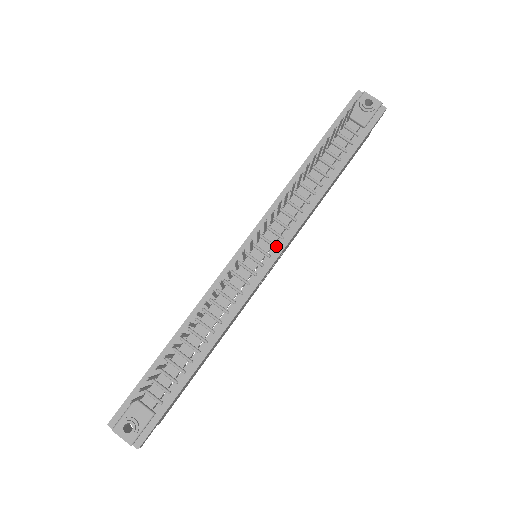
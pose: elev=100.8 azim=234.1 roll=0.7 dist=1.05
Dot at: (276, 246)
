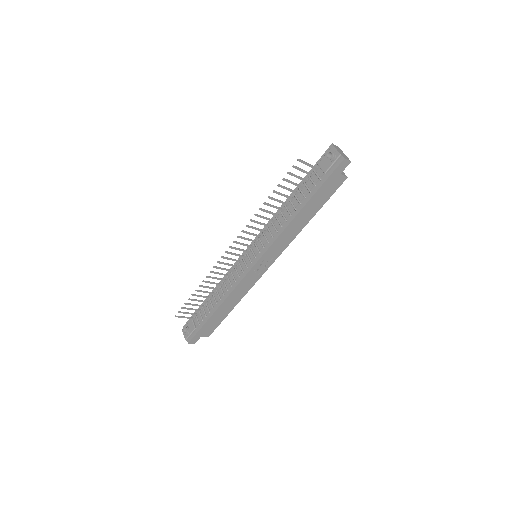
Dot at: (259, 252)
